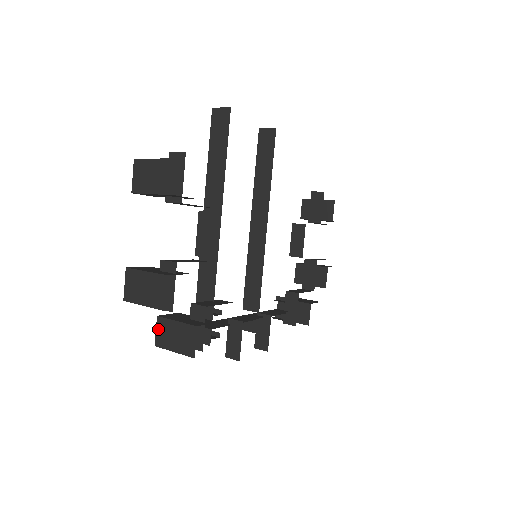
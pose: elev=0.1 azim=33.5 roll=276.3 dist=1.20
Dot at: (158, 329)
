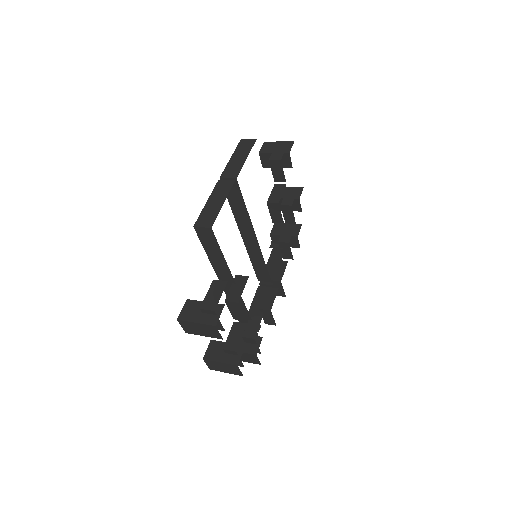
Dot at: occluded
